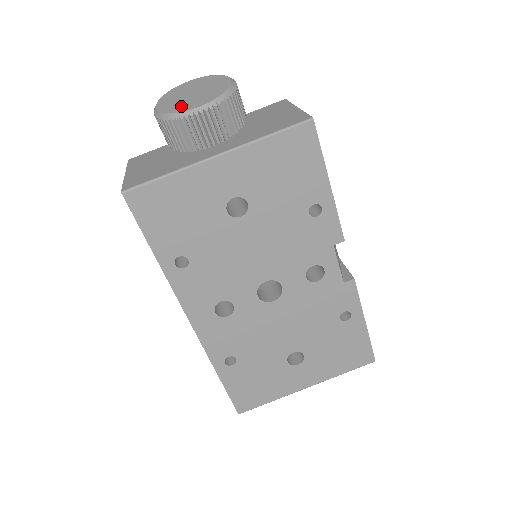
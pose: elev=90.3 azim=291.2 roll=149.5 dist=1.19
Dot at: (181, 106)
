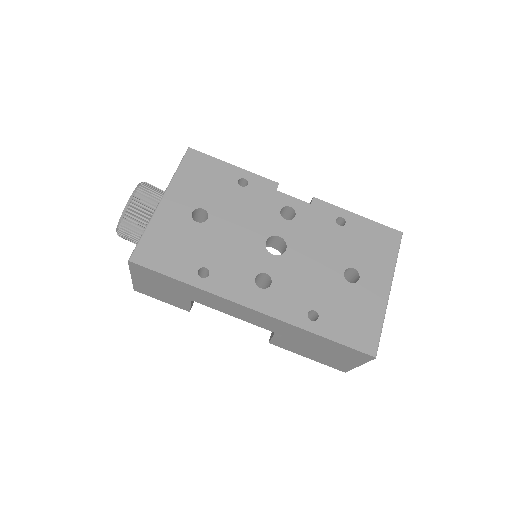
Dot at: occluded
